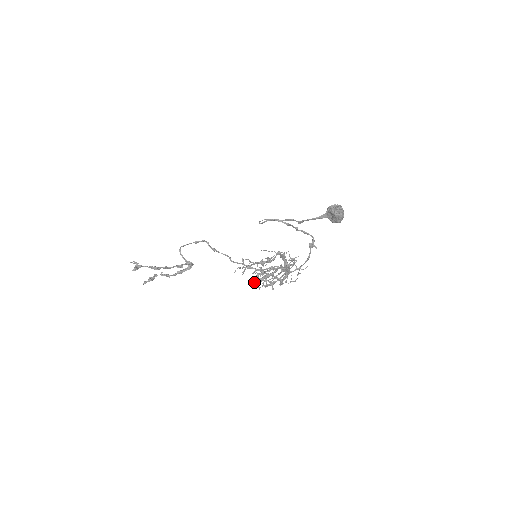
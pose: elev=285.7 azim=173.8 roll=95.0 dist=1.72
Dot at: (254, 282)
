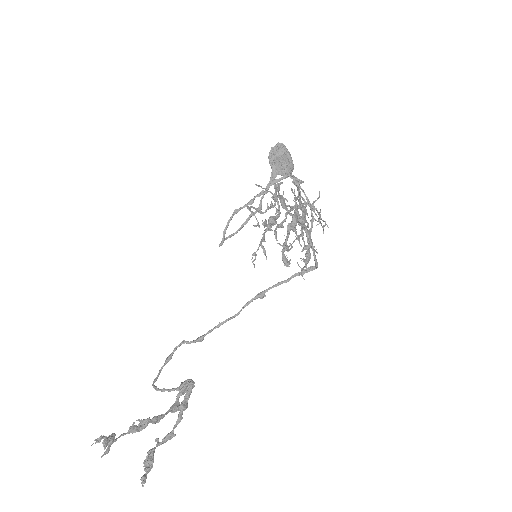
Dot at: occluded
